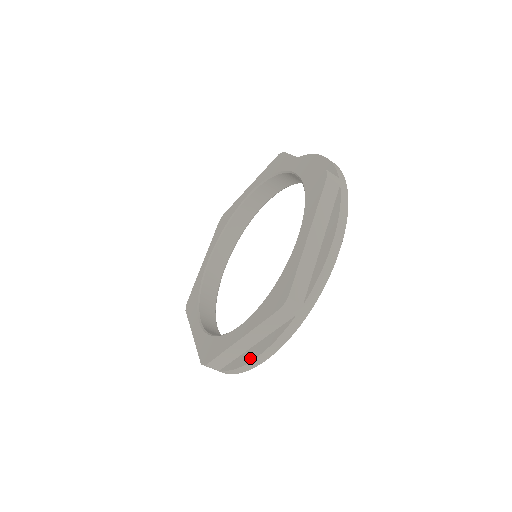
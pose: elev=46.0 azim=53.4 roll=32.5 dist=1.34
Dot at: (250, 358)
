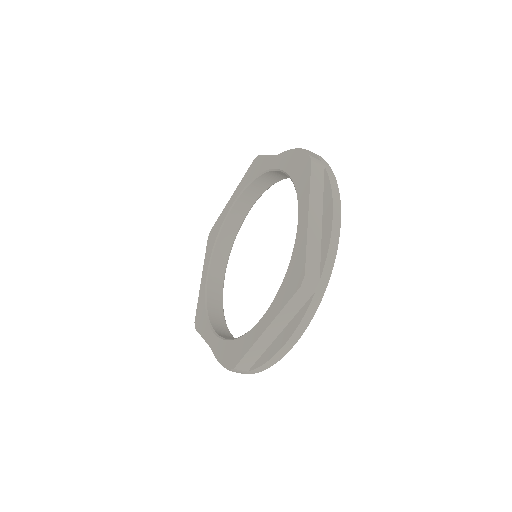
Dot at: (278, 347)
